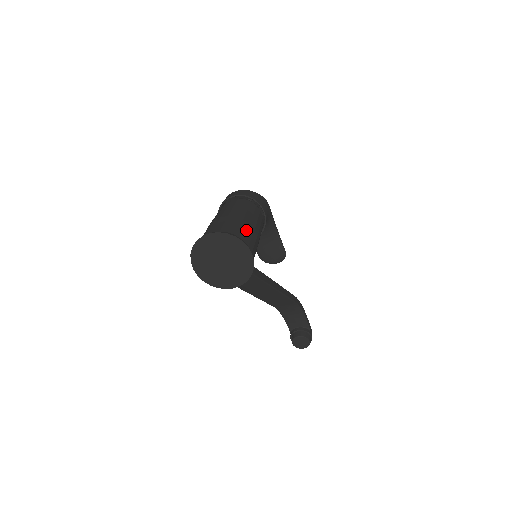
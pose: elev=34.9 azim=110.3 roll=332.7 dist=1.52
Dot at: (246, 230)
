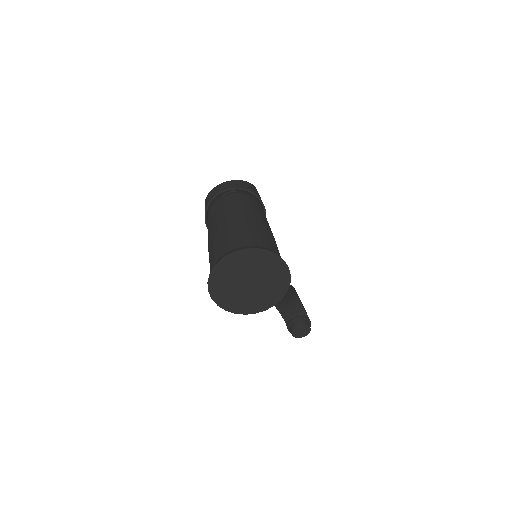
Dot at: (266, 235)
